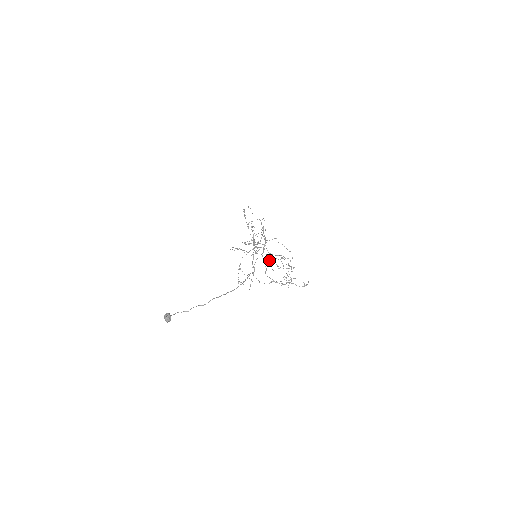
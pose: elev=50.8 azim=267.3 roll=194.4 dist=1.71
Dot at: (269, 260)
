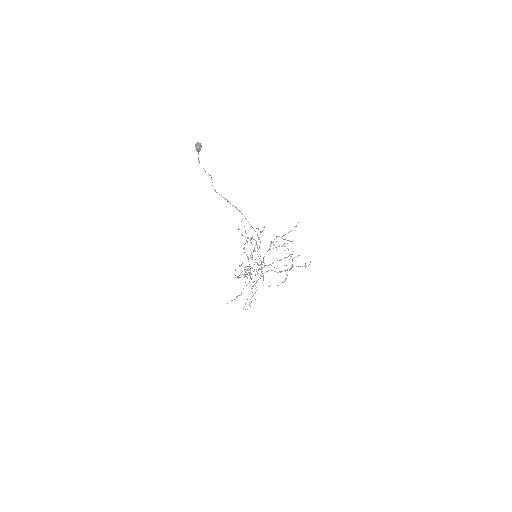
Dot at: occluded
